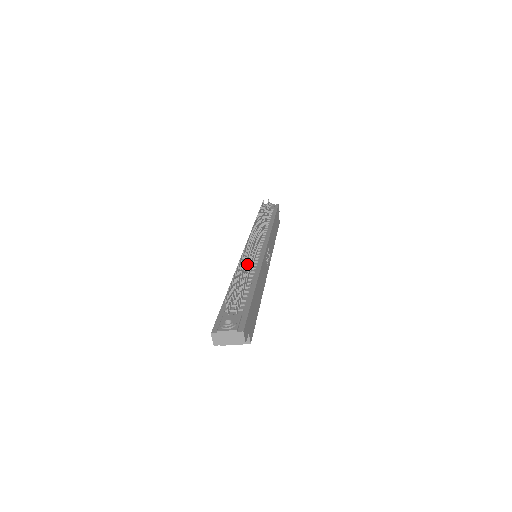
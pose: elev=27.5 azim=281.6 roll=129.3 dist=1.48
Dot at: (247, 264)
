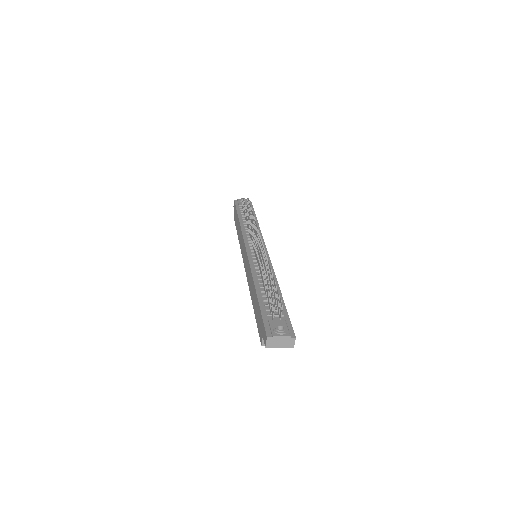
Dot at: (269, 269)
